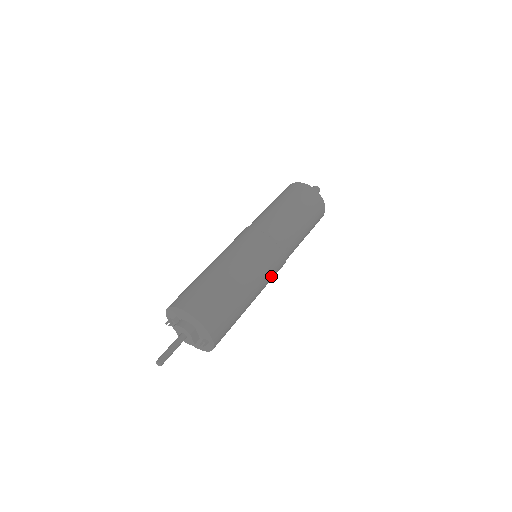
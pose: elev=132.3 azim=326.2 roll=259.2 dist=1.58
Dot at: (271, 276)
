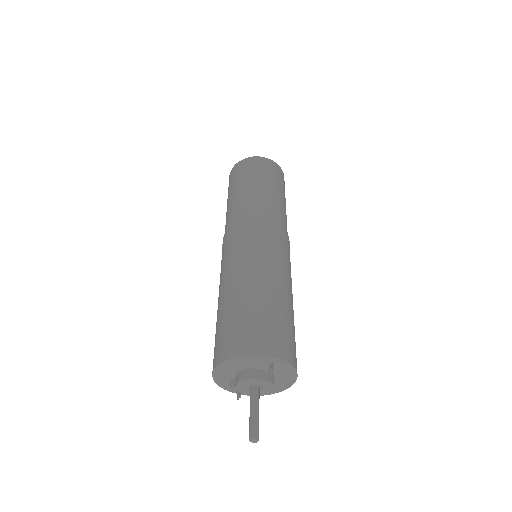
Dot at: (276, 249)
